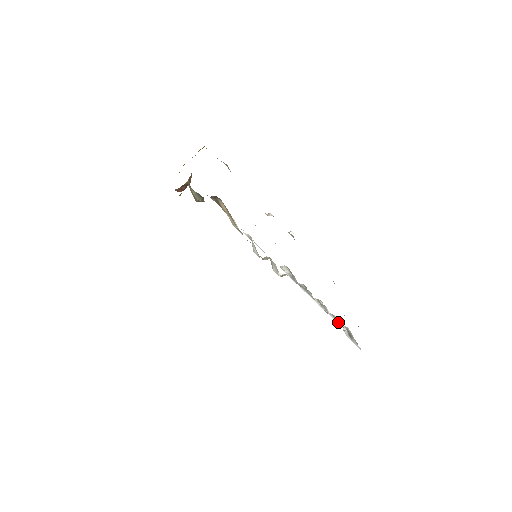
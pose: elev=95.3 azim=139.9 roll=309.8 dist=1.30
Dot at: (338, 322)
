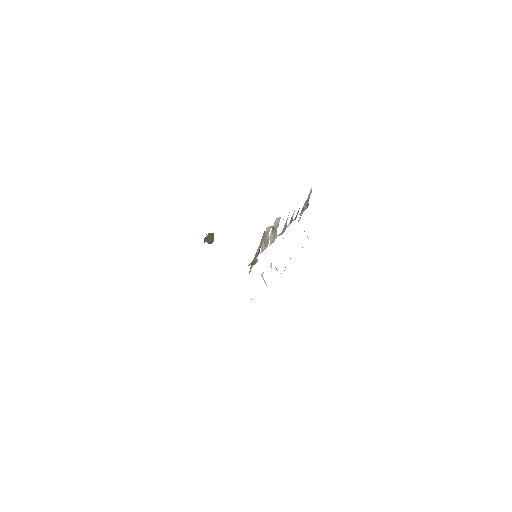
Dot at: occluded
